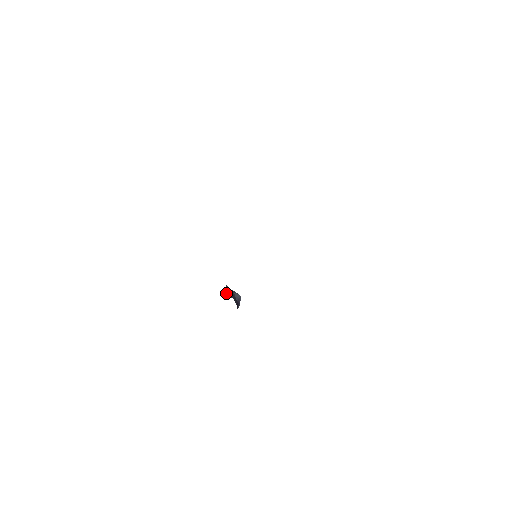
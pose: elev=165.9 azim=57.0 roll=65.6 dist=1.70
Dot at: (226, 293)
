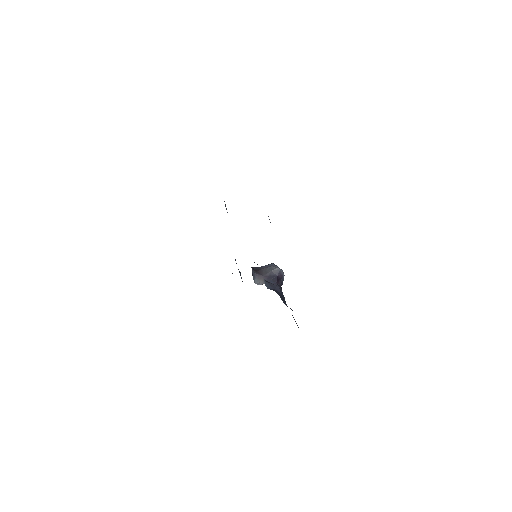
Dot at: (257, 283)
